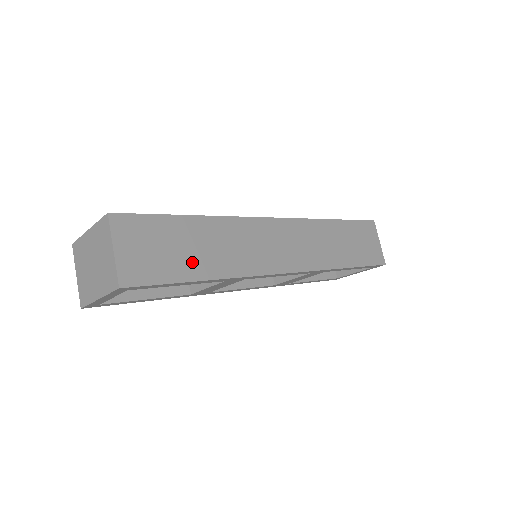
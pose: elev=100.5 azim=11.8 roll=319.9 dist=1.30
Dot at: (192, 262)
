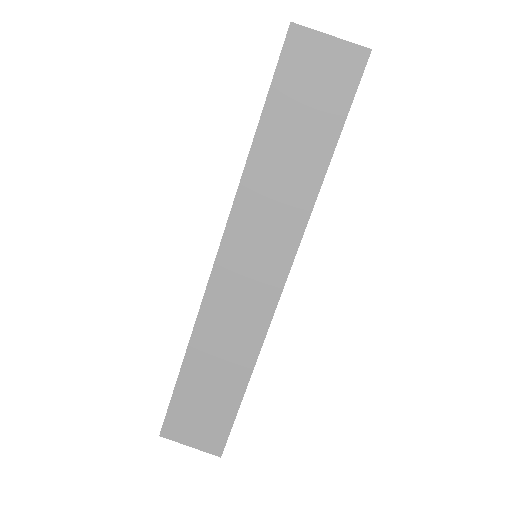
Dot at: (225, 389)
